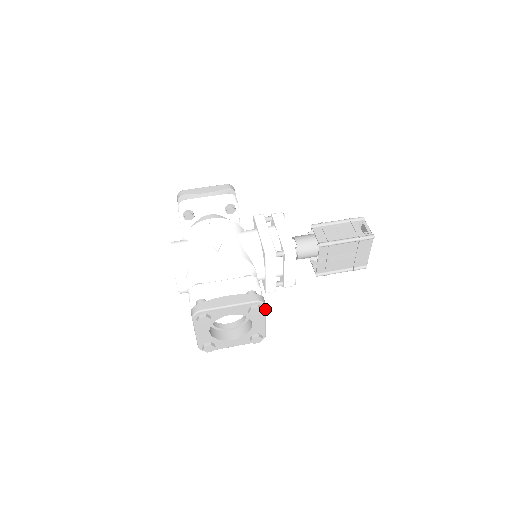
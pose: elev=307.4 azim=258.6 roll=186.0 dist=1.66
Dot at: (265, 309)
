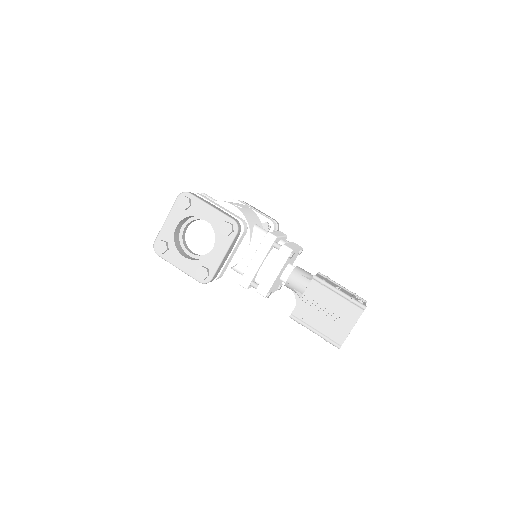
Dot at: (234, 238)
